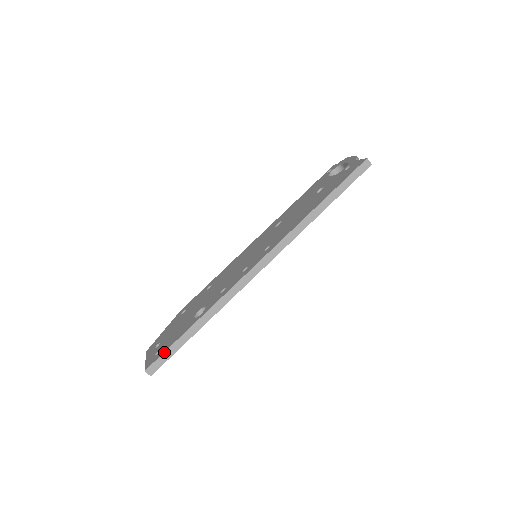
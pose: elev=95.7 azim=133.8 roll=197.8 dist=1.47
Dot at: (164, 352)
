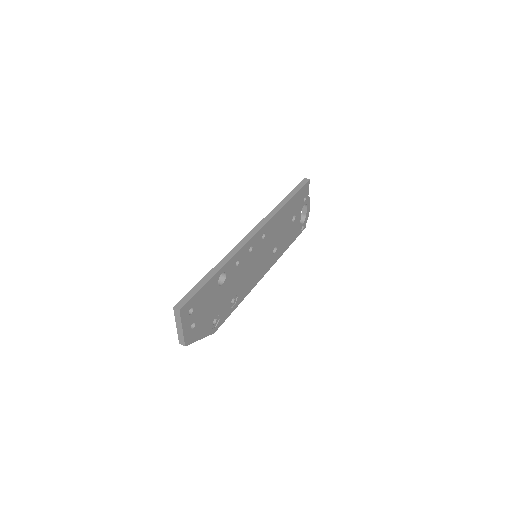
Dot at: (188, 292)
